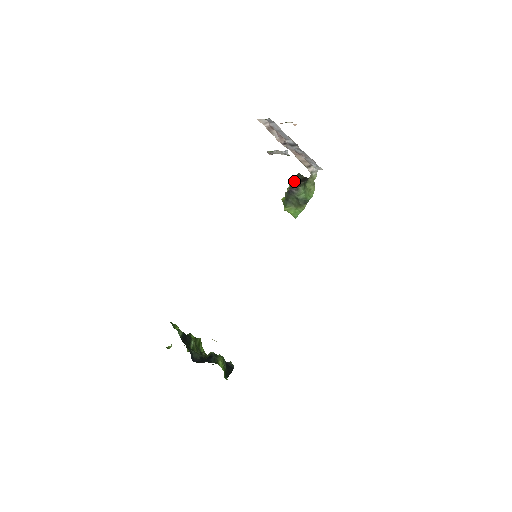
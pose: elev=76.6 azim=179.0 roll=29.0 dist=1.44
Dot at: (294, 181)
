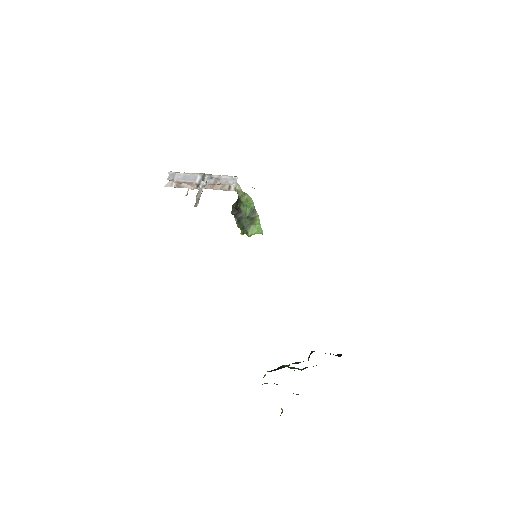
Dot at: (234, 213)
